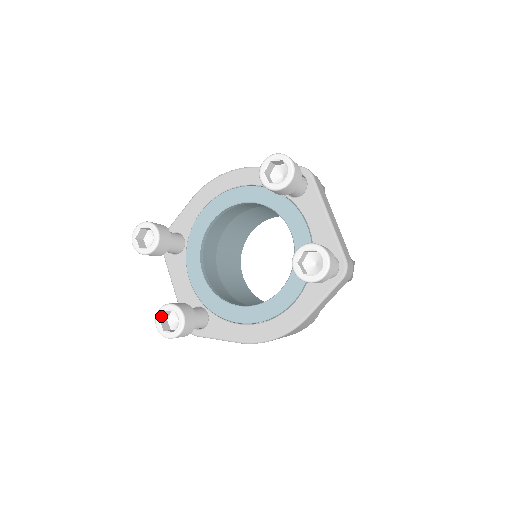
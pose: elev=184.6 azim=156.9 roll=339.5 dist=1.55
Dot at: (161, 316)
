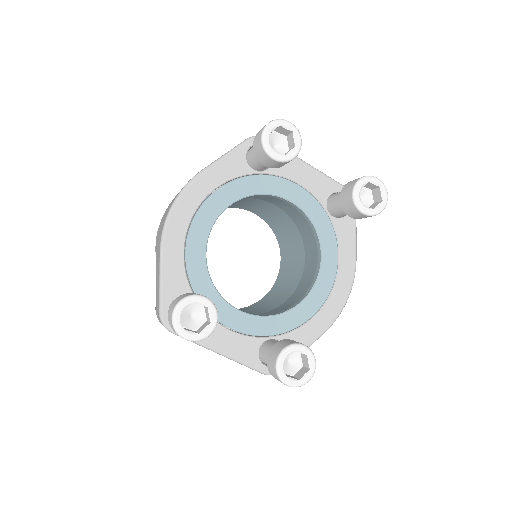
Dot at: (284, 371)
